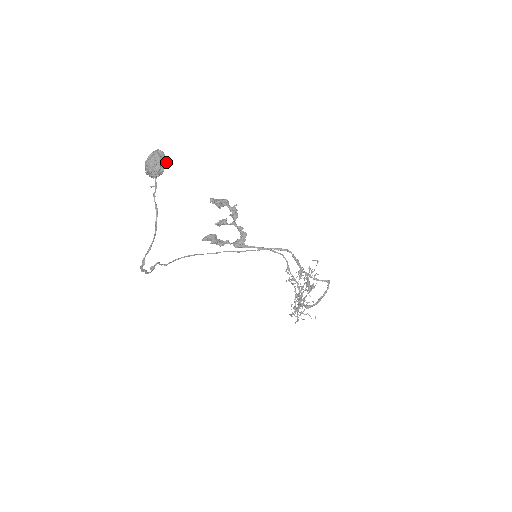
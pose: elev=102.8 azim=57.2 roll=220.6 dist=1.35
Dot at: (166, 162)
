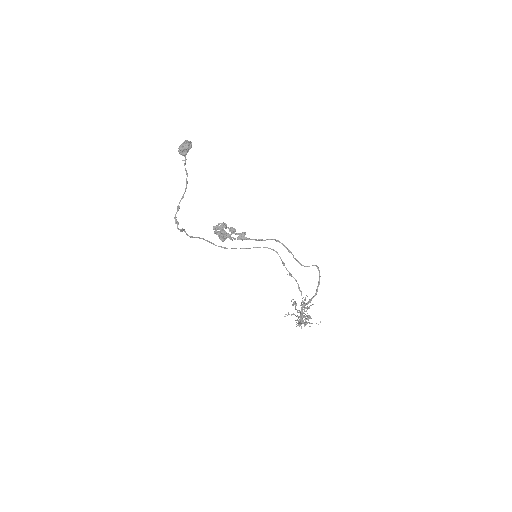
Dot at: occluded
